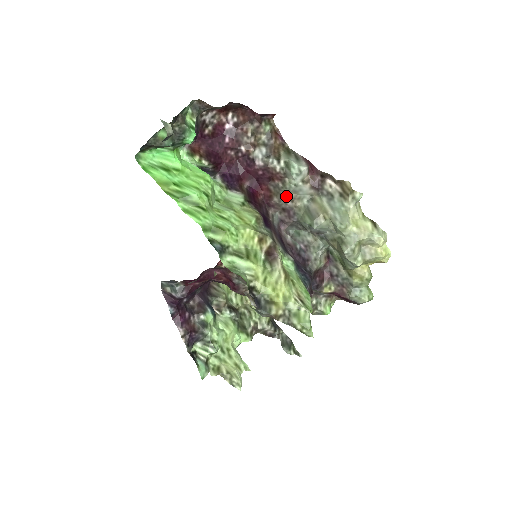
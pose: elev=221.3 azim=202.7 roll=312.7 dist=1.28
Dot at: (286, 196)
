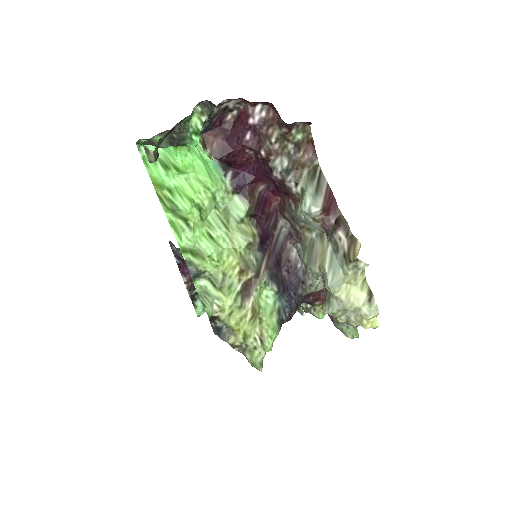
Dot at: (296, 220)
